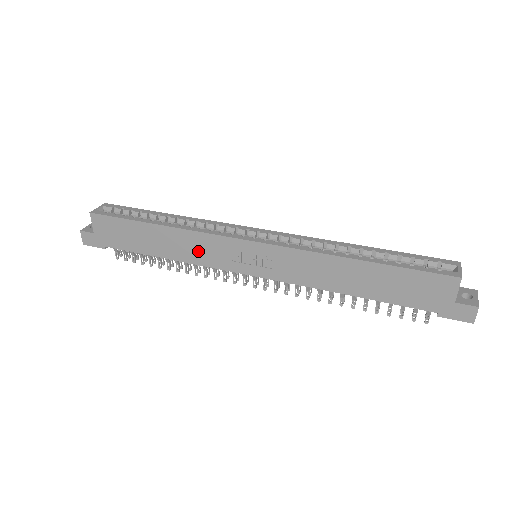
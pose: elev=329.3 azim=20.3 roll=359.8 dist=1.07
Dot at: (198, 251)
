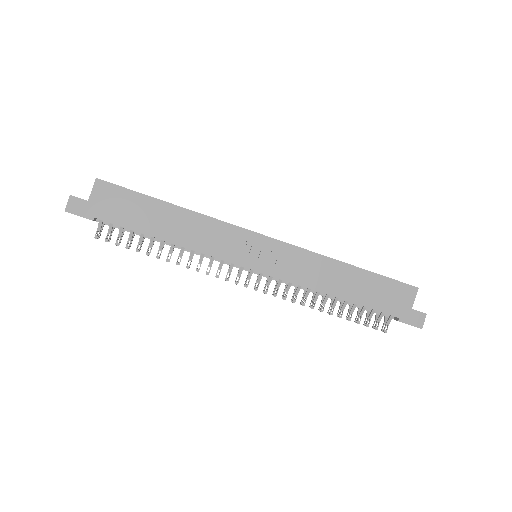
Dot at: (207, 238)
